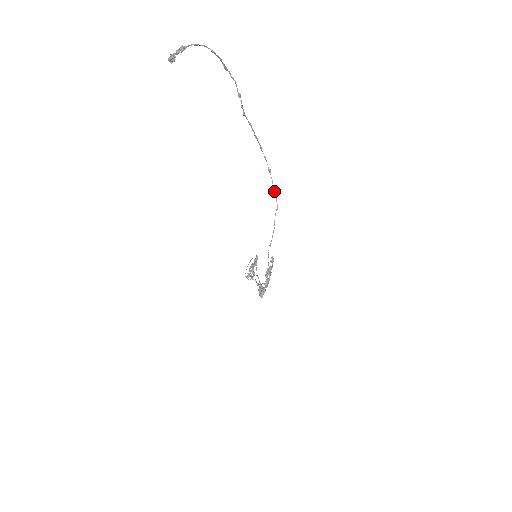
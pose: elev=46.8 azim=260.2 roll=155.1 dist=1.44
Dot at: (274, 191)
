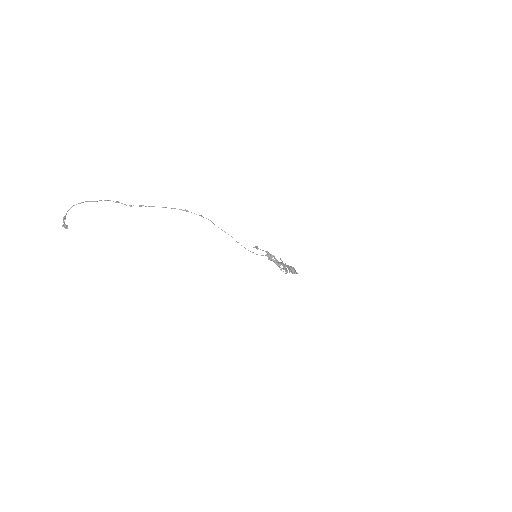
Dot at: occluded
